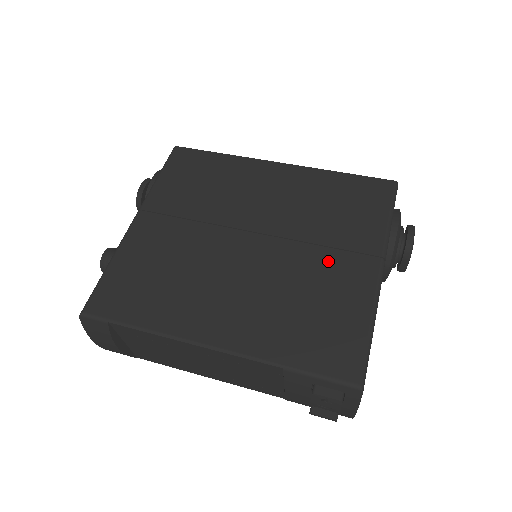
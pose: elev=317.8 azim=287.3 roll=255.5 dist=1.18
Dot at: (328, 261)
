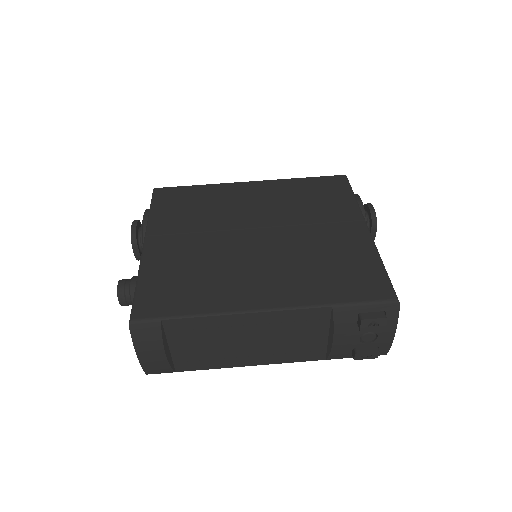
Dot at: (325, 232)
